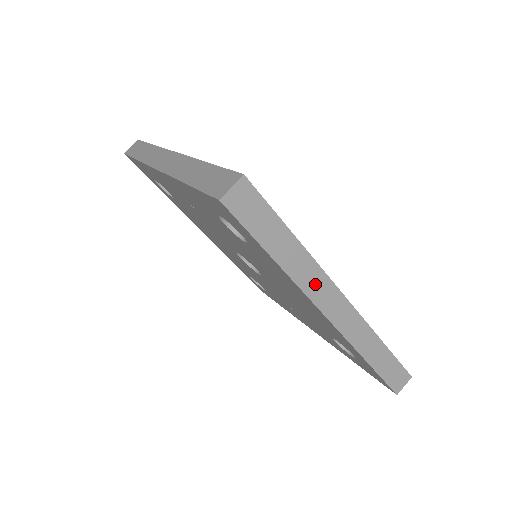
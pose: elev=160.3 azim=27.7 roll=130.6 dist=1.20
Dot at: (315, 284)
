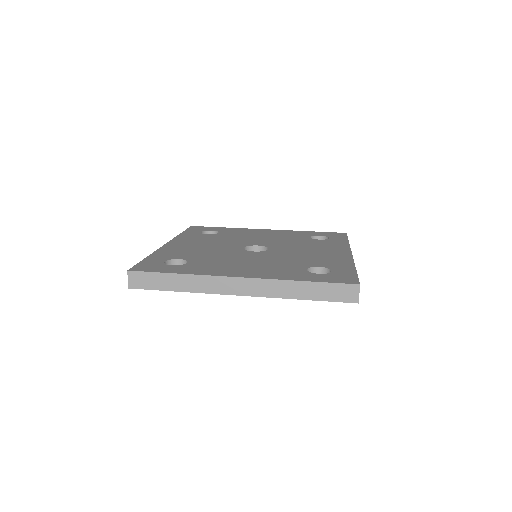
Dot at: occluded
